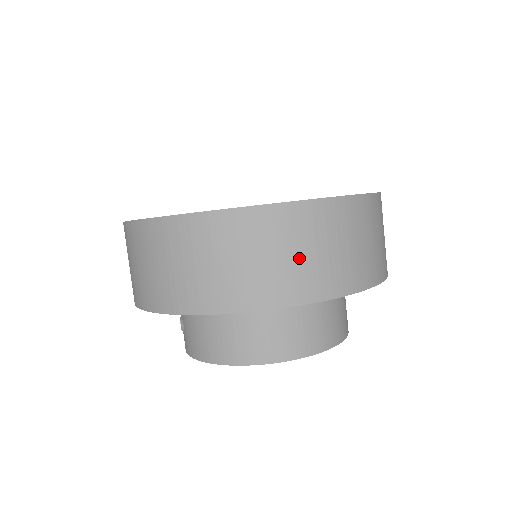
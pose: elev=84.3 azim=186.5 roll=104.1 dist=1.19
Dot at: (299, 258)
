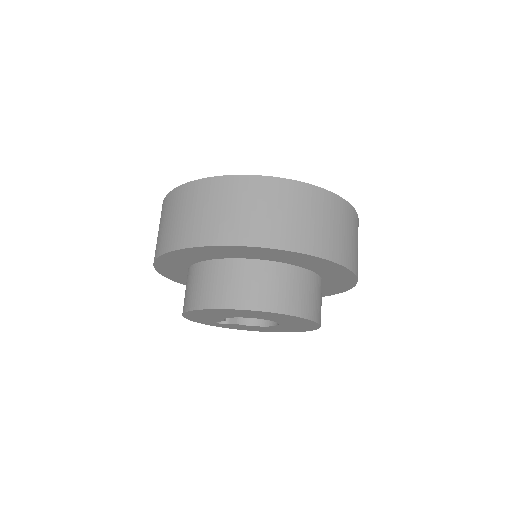
Dot at: (188, 217)
